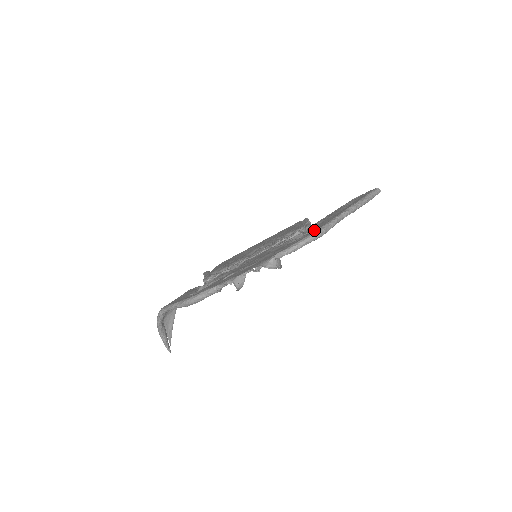
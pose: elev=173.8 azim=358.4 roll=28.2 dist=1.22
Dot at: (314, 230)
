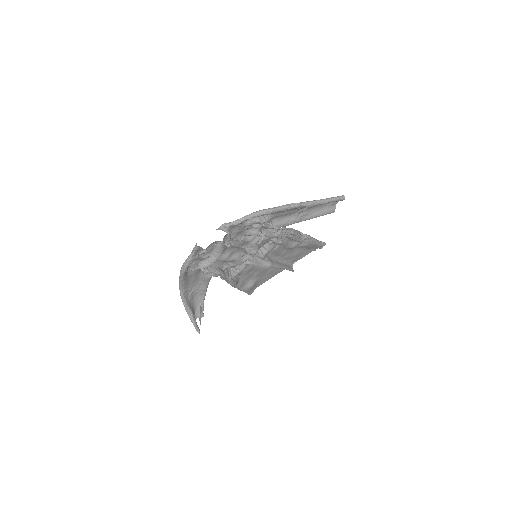
Dot at: occluded
